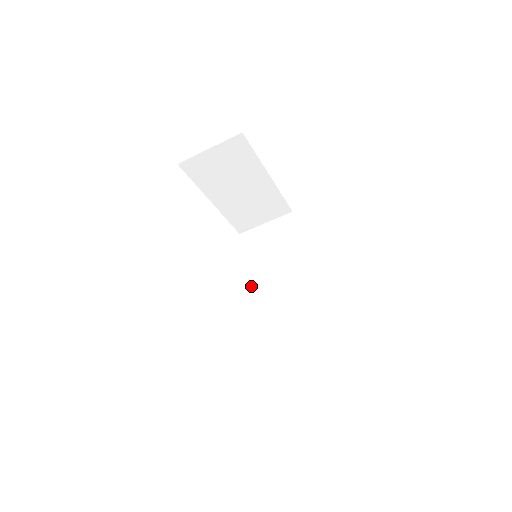
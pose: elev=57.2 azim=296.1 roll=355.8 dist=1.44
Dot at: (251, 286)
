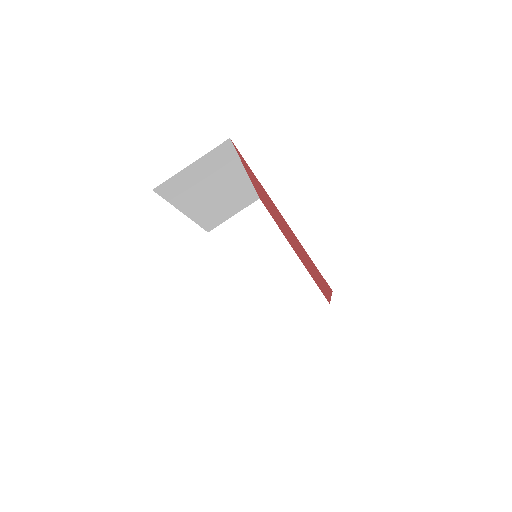
Dot at: occluded
